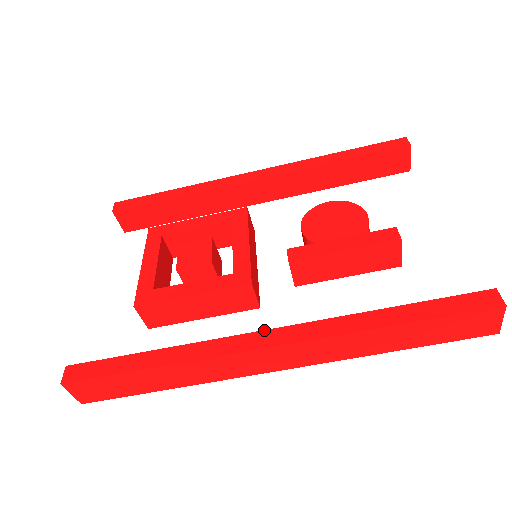
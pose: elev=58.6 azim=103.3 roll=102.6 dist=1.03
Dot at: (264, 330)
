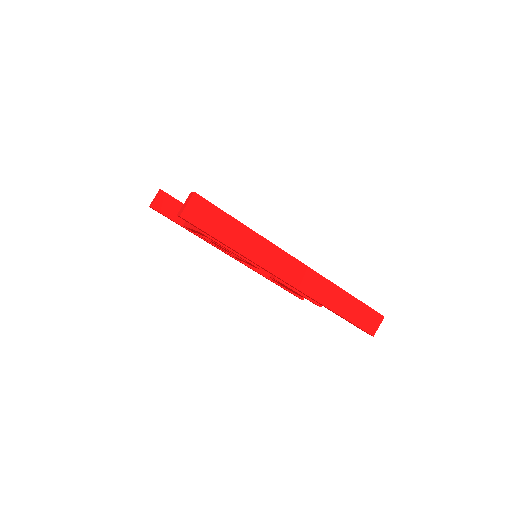
Dot at: occluded
